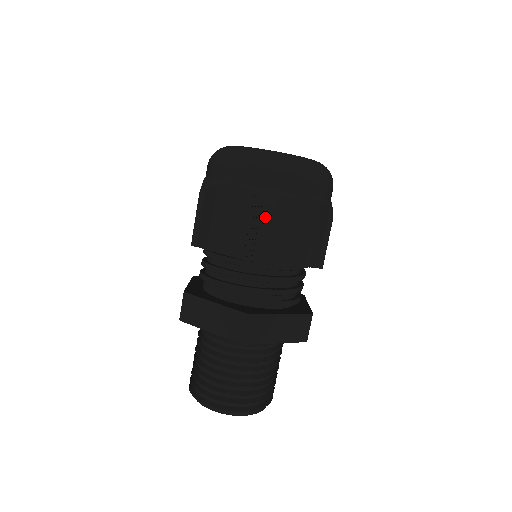
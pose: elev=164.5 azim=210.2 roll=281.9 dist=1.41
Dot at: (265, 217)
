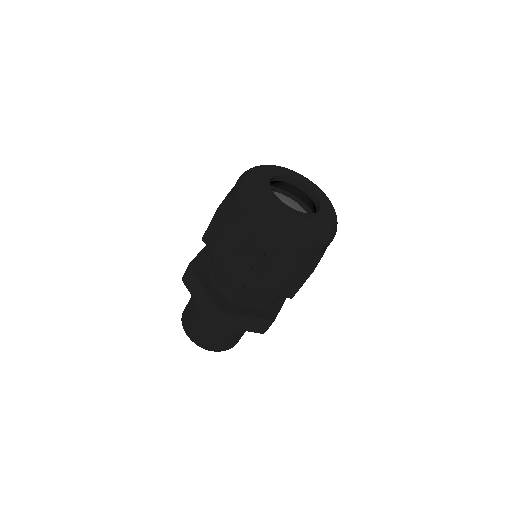
Dot at: (249, 261)
